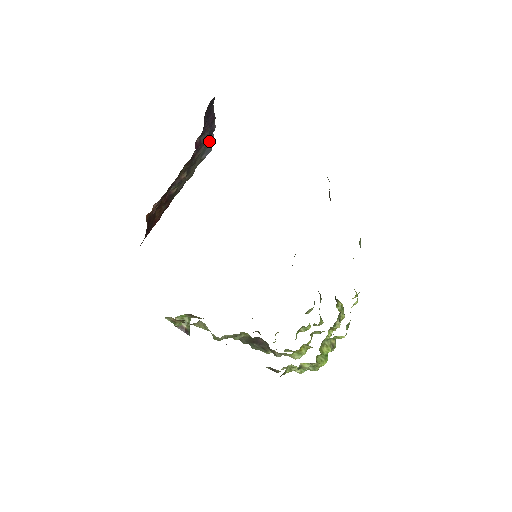
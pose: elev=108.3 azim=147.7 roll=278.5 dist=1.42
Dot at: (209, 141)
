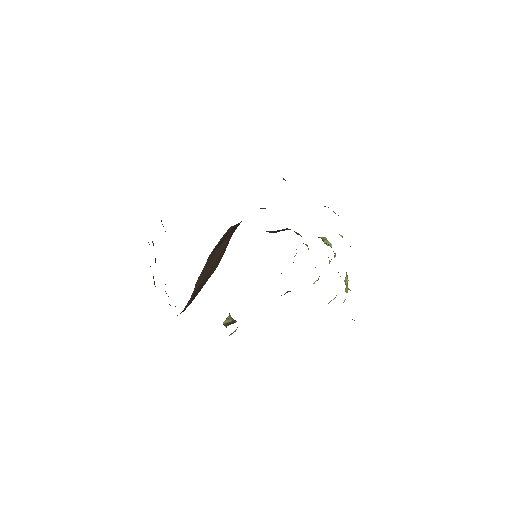
Dot at: occluded
